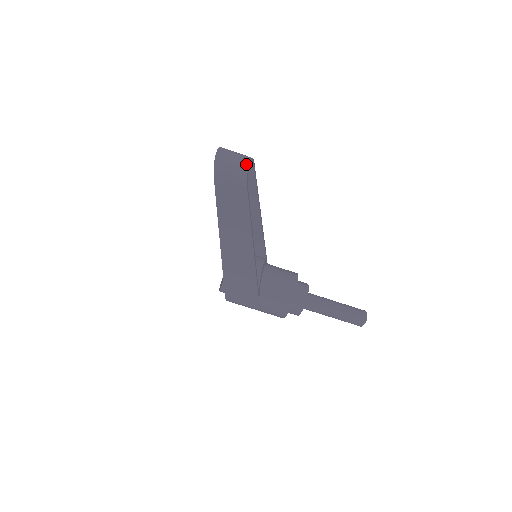
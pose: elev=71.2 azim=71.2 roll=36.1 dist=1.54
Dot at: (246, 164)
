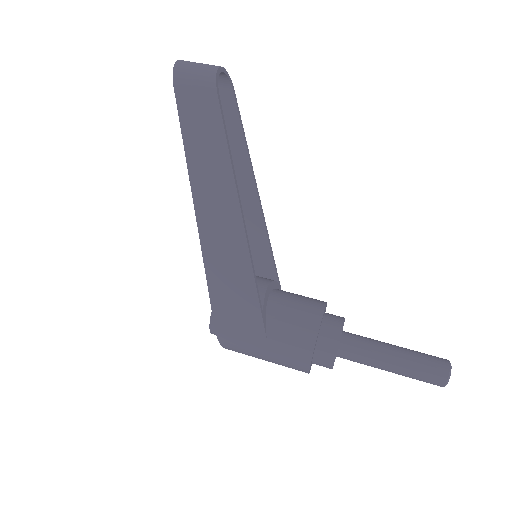
Dot at: (216, 67)
